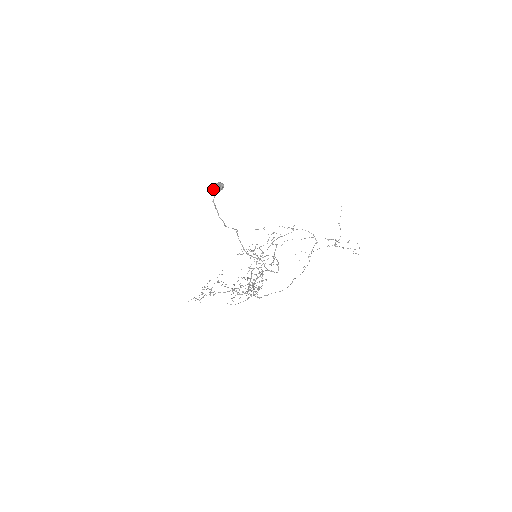
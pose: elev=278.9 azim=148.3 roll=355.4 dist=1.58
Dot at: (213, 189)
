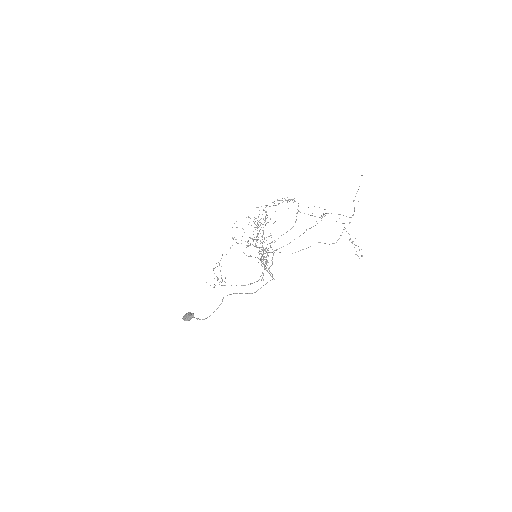
Dot at: (185, 320)
